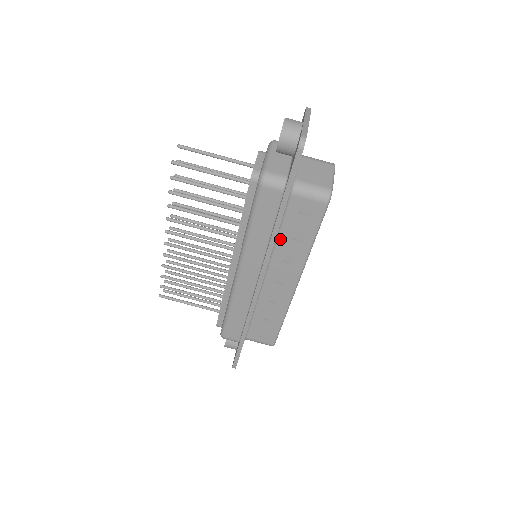
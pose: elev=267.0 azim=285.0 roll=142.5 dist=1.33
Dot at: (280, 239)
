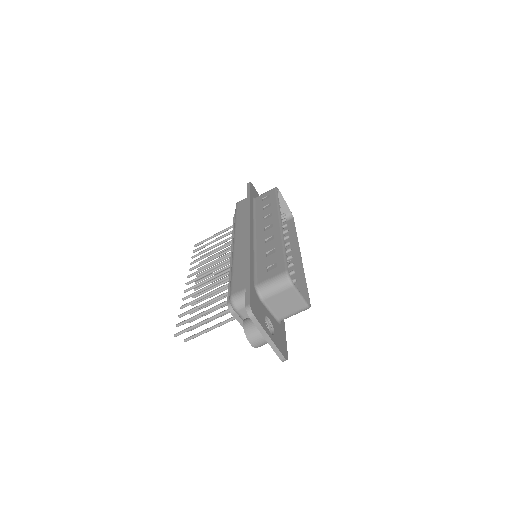
Dot at: occluded
